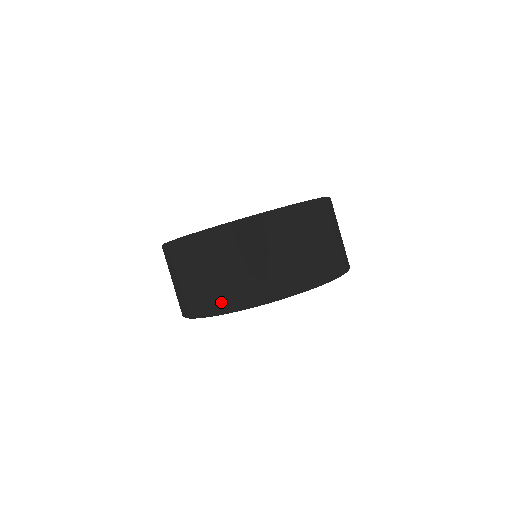
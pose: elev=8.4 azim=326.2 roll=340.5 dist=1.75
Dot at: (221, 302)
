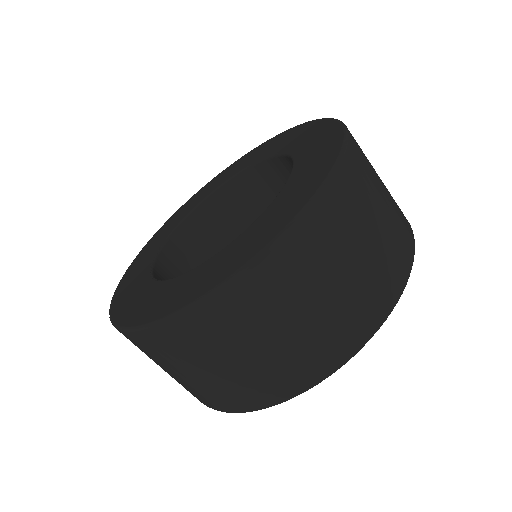
Dot at: occluded
